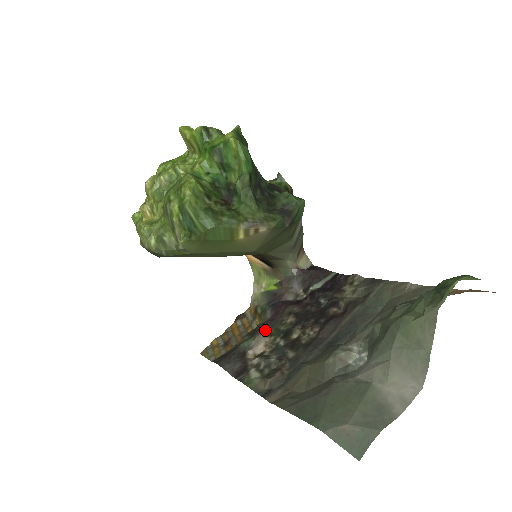
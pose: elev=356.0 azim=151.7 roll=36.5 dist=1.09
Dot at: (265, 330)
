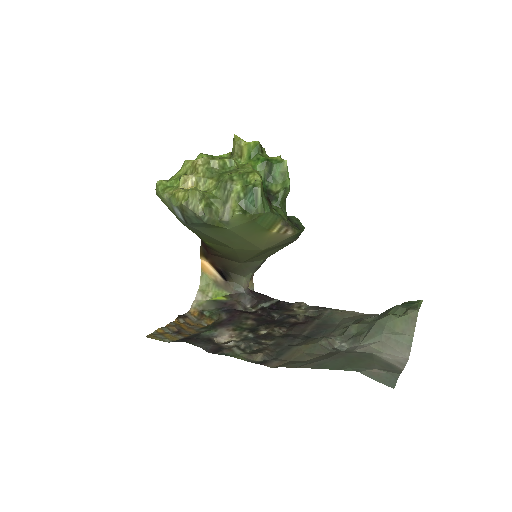
Dot at: (226, 326)
